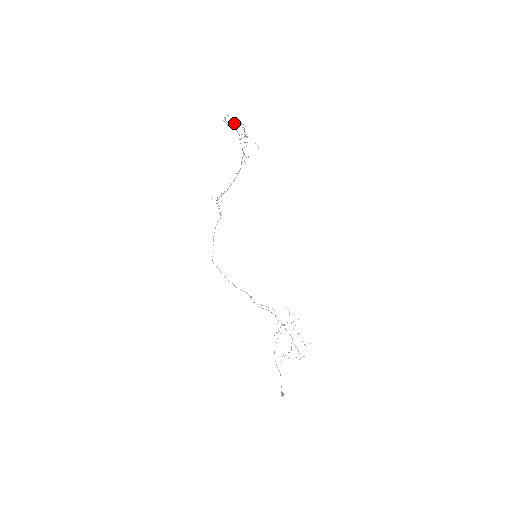
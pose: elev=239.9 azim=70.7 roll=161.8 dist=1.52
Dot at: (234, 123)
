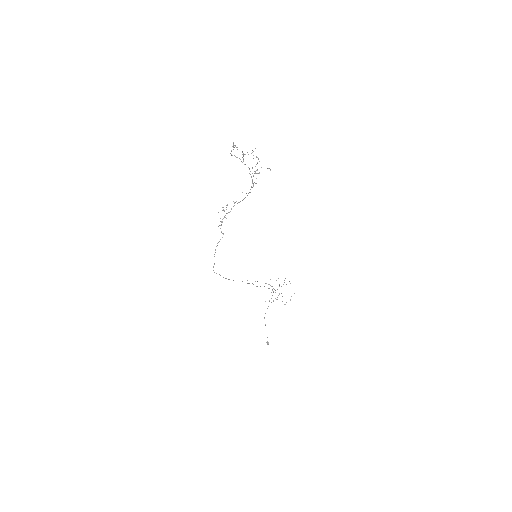
Dot at: (244, 154)
